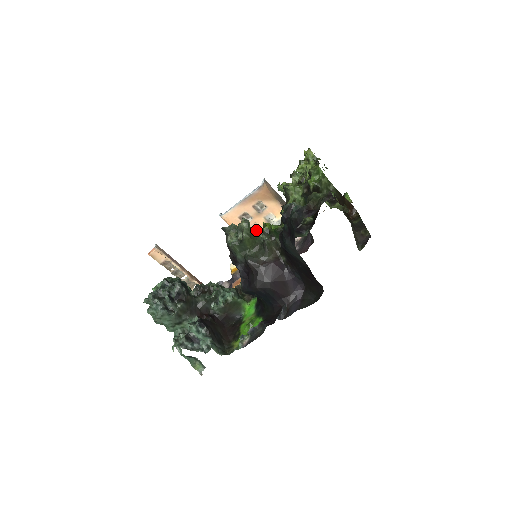
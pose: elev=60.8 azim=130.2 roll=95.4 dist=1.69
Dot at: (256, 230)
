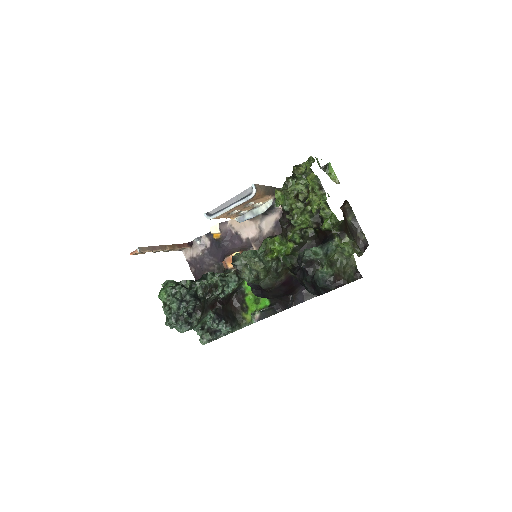
Dot at: (240, 211)
